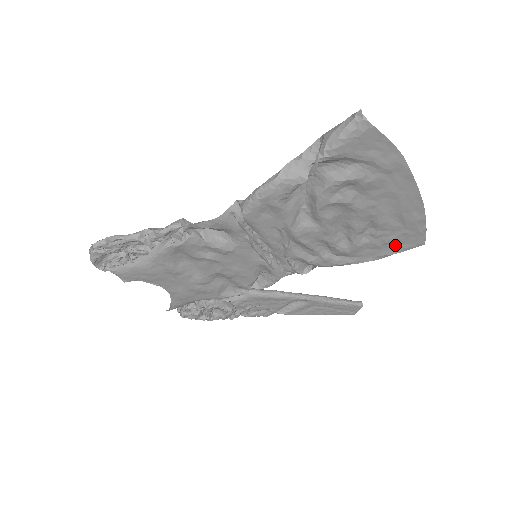
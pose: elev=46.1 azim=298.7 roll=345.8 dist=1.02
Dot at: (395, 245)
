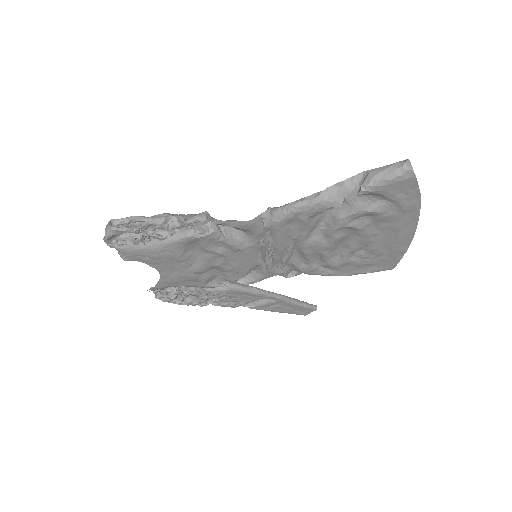
Dot at: (372, 266)
